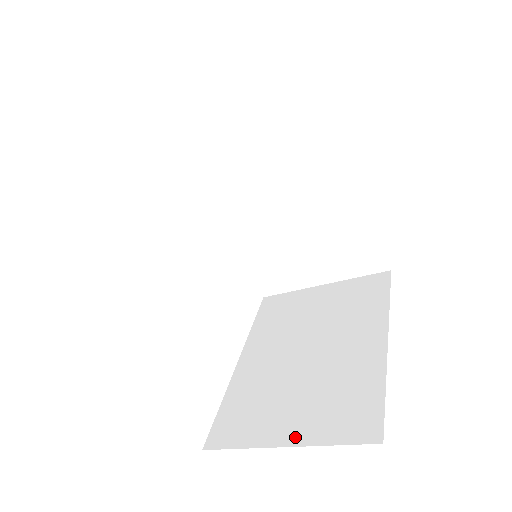
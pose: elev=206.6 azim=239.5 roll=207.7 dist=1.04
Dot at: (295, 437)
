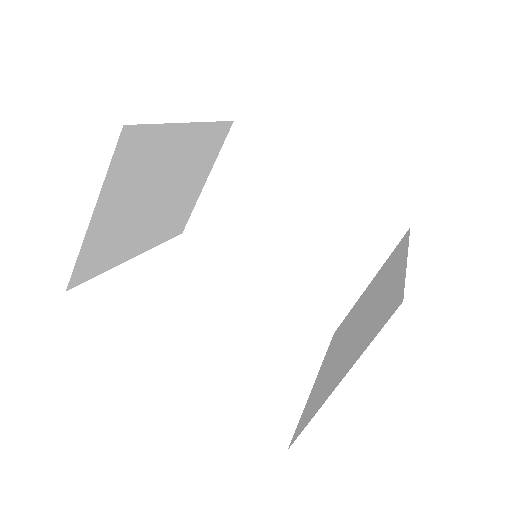
Dot at: (347, 369)
